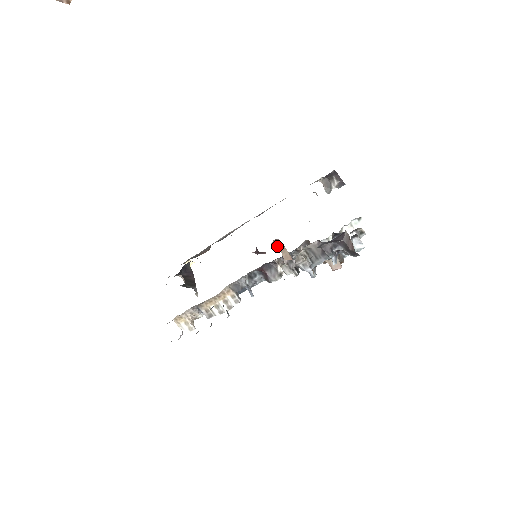
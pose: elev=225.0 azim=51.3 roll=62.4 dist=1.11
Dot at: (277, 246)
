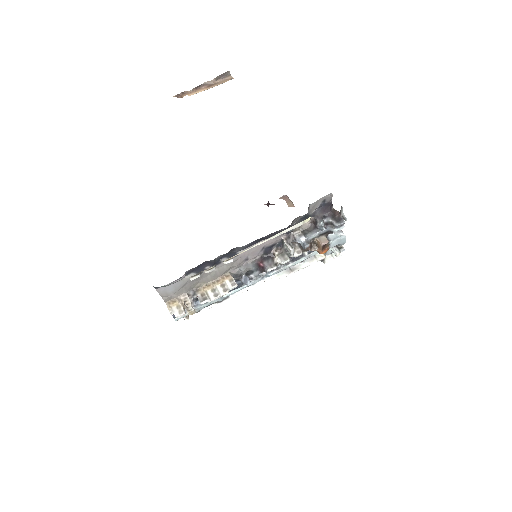
Dot at: (284, 199)
